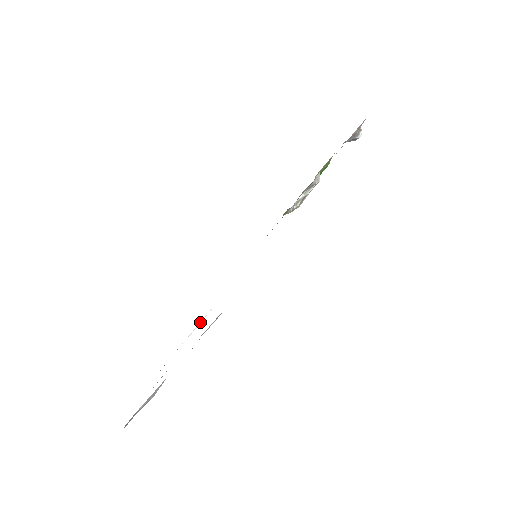
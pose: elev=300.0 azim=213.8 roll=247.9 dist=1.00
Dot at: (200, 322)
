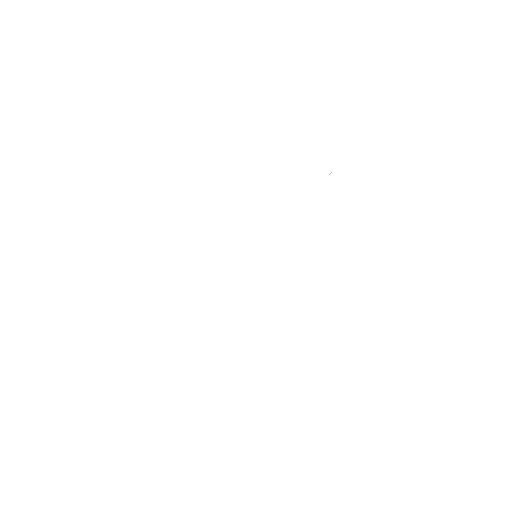
Dot at: occluded
